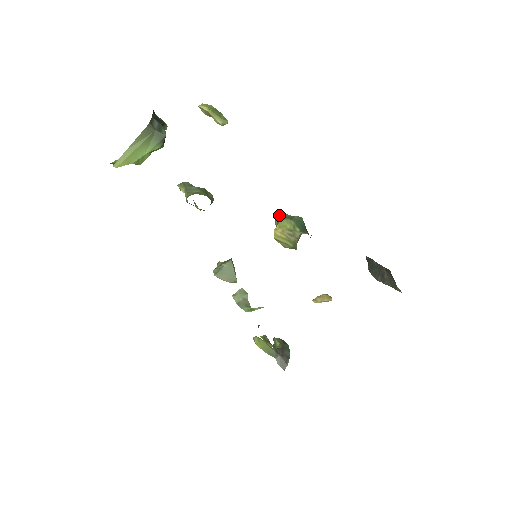
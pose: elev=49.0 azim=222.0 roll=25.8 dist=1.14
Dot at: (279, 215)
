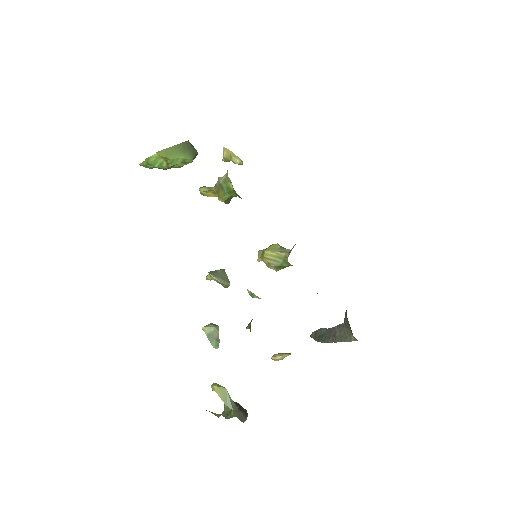
Dot at: (264, 249)
